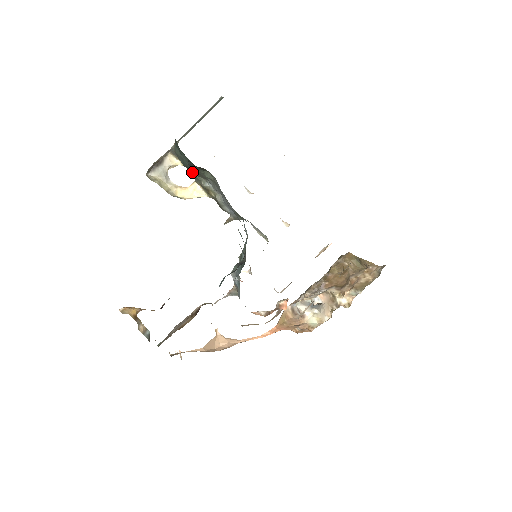
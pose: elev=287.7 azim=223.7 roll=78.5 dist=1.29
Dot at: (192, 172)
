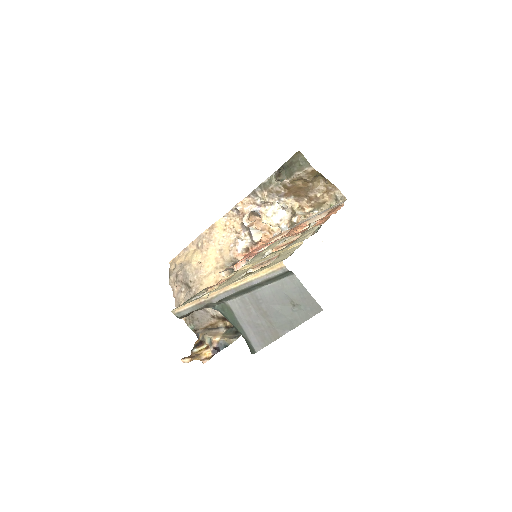
Dot at: occluded
